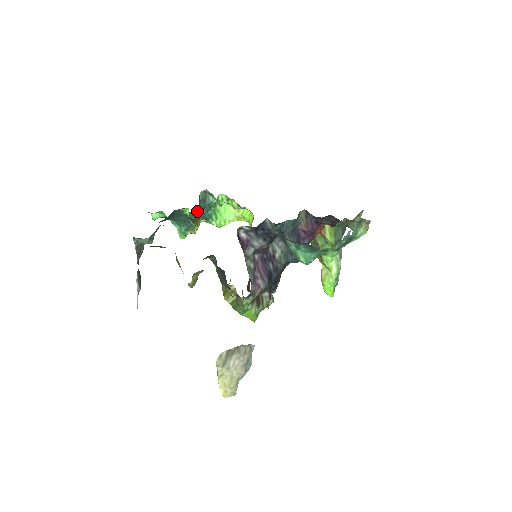
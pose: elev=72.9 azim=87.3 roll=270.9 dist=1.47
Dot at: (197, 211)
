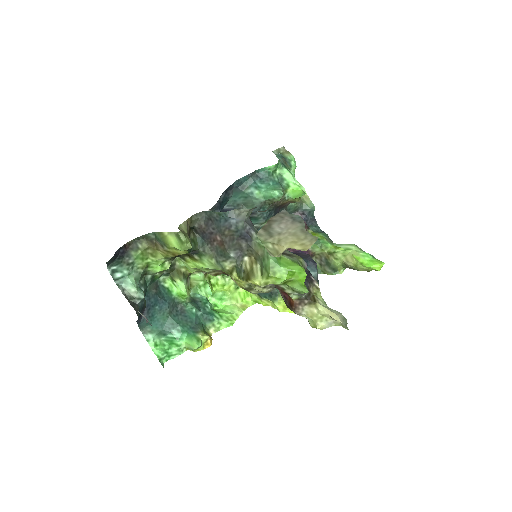
Dot at: (191, 305)
